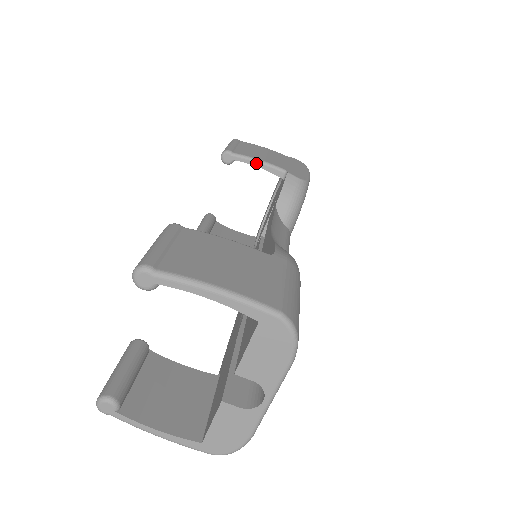
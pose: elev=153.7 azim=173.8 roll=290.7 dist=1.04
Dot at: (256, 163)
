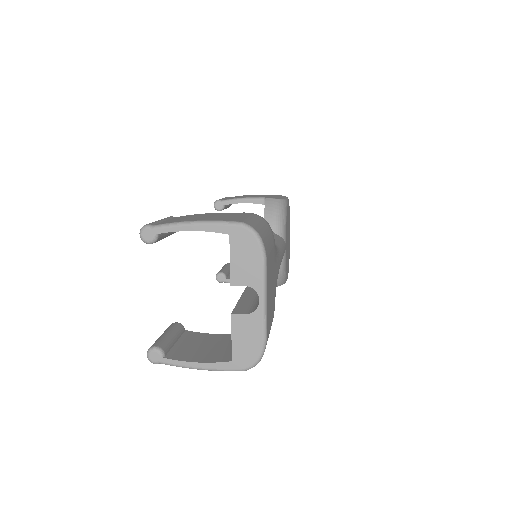
Dot at: (241, 201)
